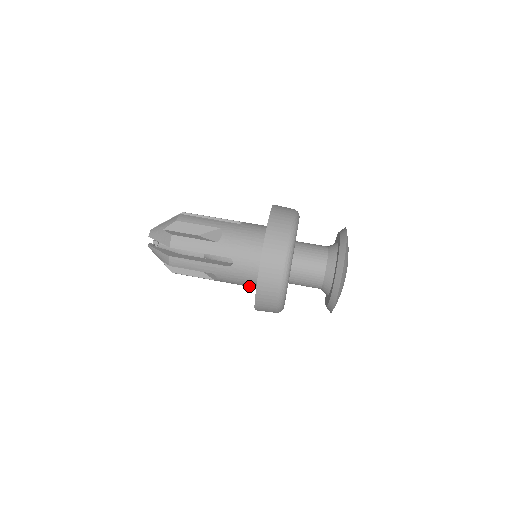
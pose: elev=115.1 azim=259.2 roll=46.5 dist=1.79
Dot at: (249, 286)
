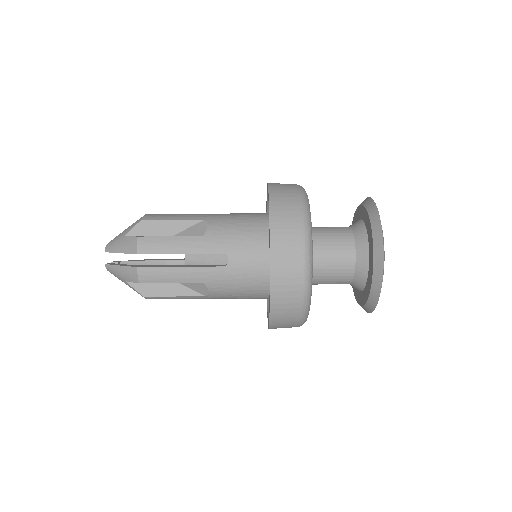
Dot at: (254, 296)
